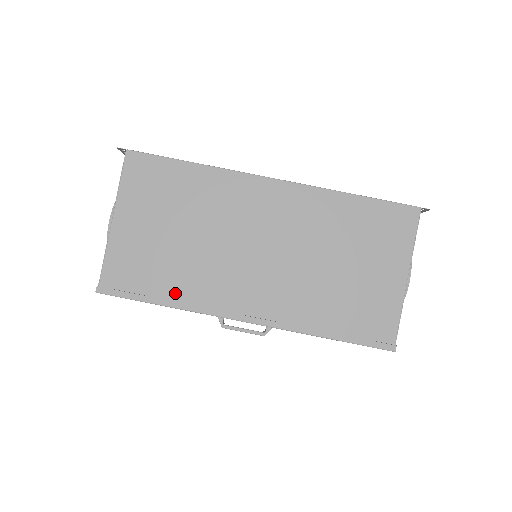
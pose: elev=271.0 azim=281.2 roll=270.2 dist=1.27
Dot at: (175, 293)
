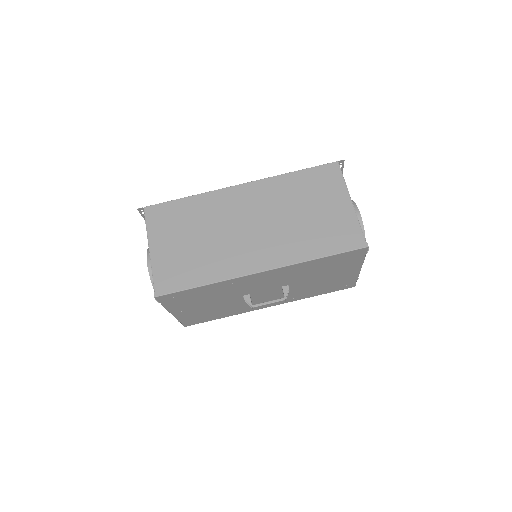
Dot at: (207, 275)
